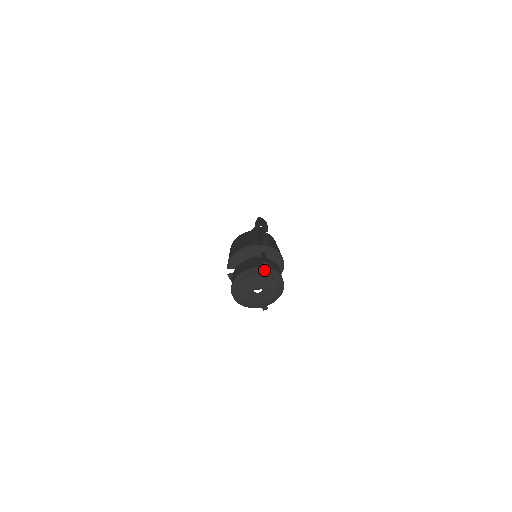
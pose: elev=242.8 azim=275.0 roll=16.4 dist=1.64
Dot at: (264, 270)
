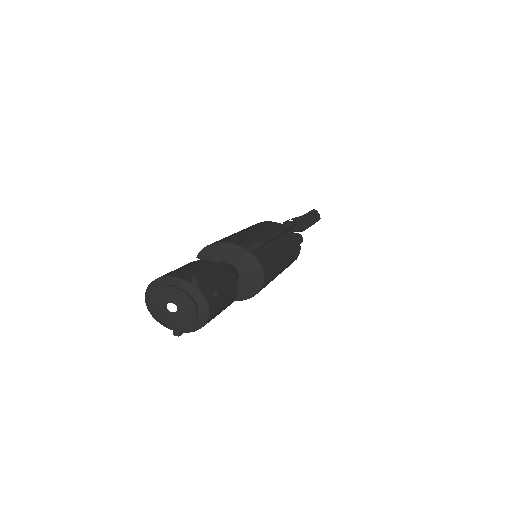
Dot at: (190, 288)
